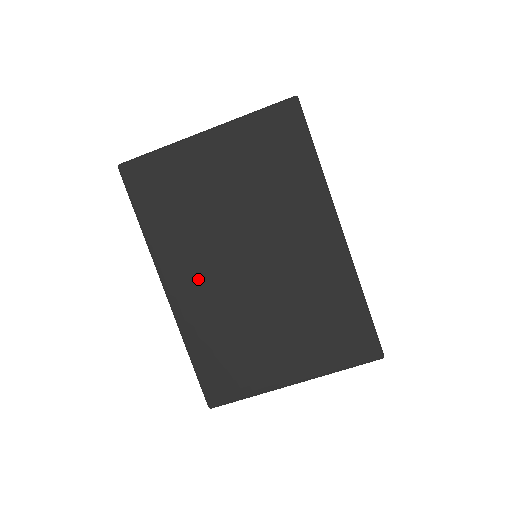
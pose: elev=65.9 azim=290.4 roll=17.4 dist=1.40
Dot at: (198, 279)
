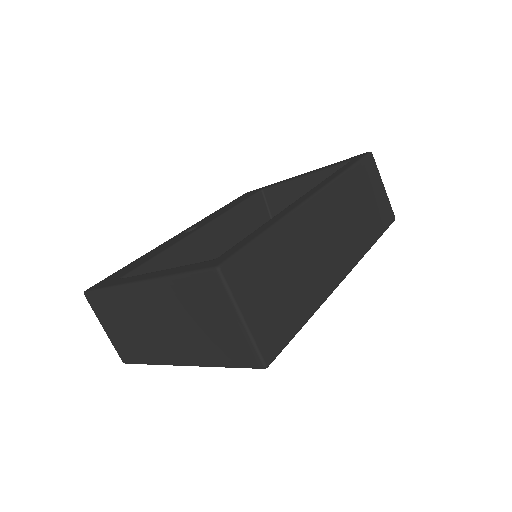
Dot at: occluded
